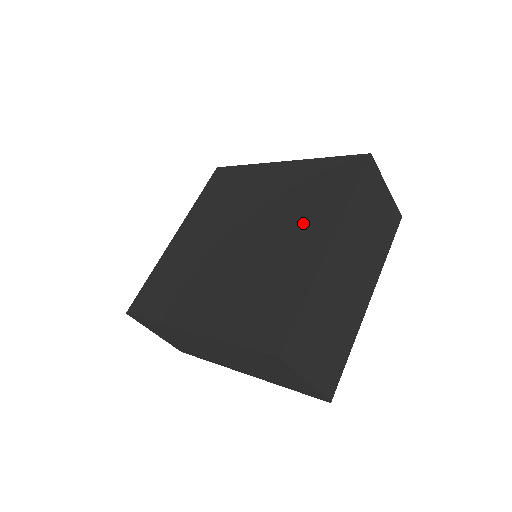
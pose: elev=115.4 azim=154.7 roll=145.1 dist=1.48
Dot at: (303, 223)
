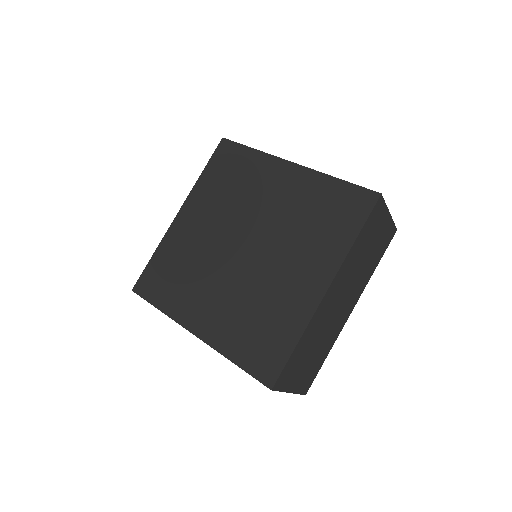
Dot at: (305, 254)
